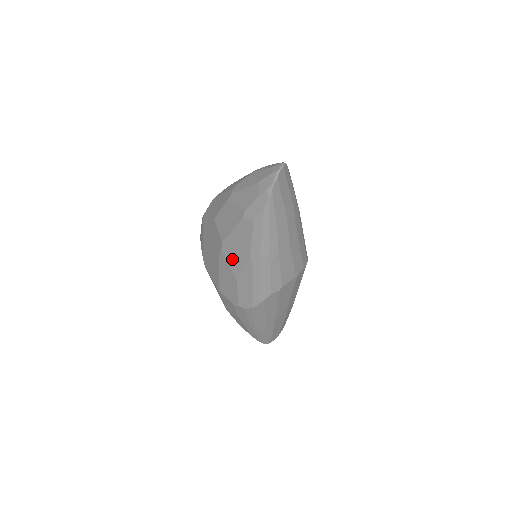
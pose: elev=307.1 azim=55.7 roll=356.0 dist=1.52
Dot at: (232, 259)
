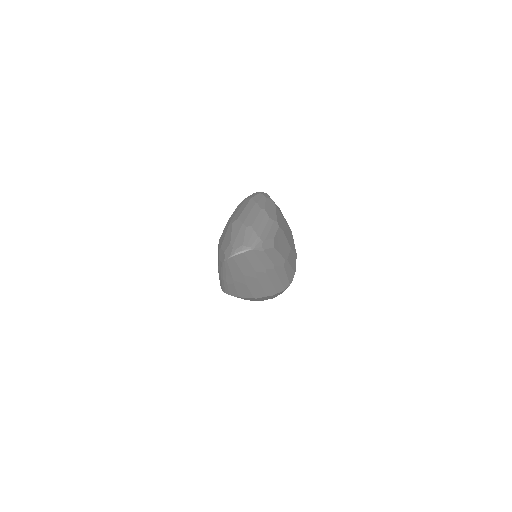
Dot at: occluded
